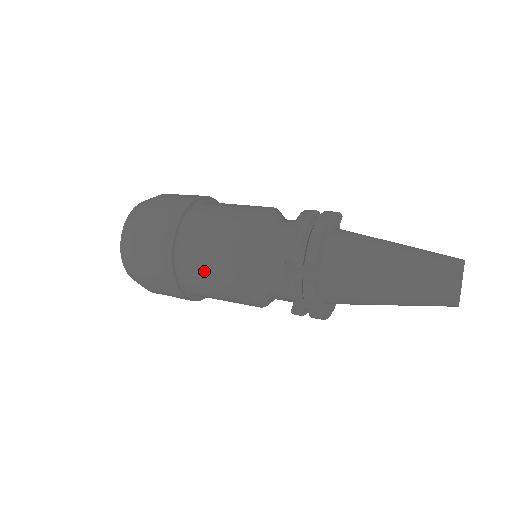
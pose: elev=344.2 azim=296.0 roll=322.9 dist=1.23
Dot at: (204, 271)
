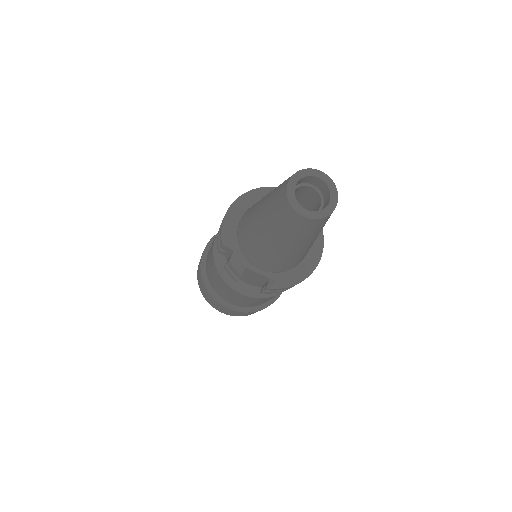
Dot at: (216, 286)
